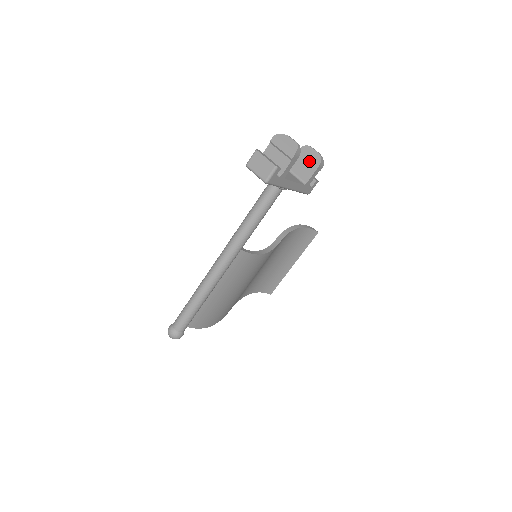
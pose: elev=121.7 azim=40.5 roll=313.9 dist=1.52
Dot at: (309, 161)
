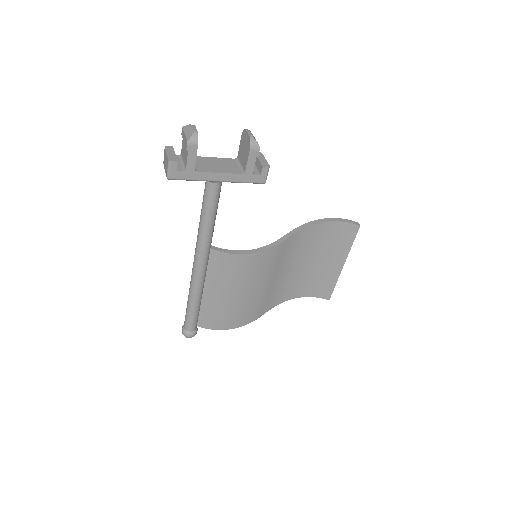
Dot at: (245, 146)
